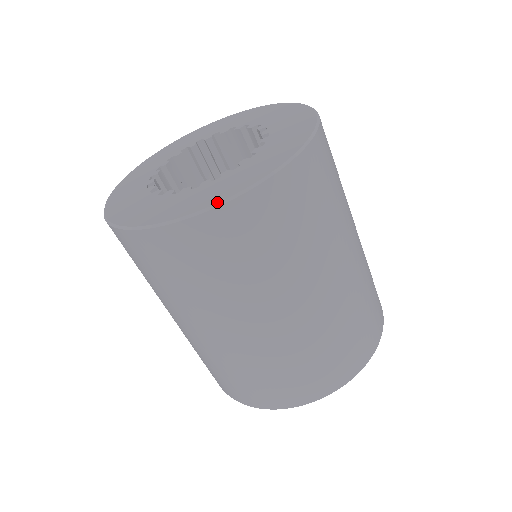
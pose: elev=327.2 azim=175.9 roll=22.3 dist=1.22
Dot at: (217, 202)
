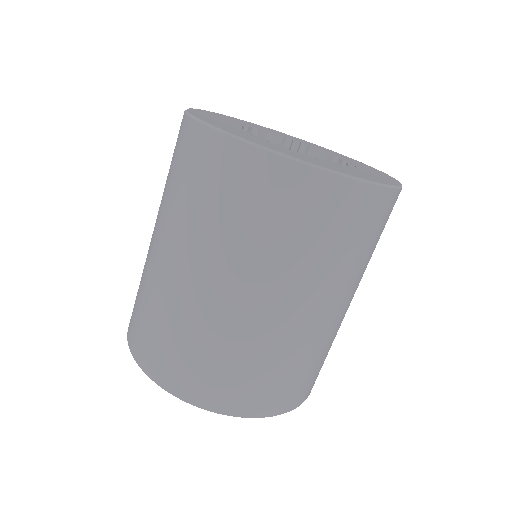
Dot at: (282, 152)
